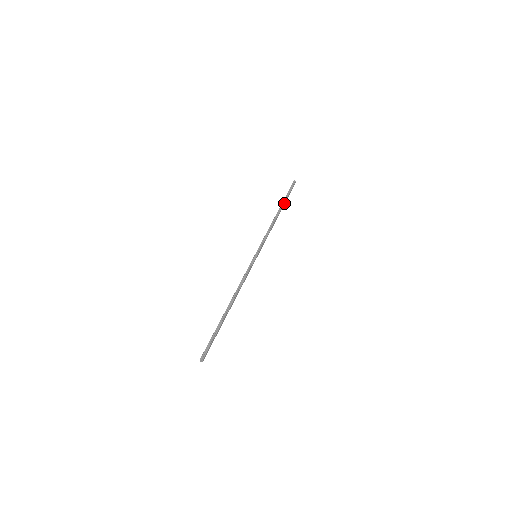
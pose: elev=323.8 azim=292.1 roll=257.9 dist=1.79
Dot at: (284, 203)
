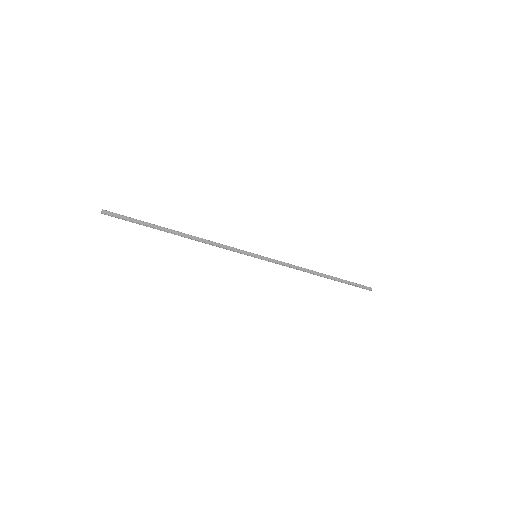
Dot at: (337, 278)
